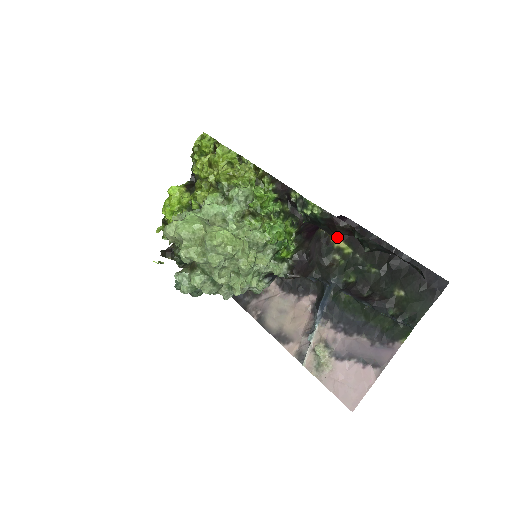
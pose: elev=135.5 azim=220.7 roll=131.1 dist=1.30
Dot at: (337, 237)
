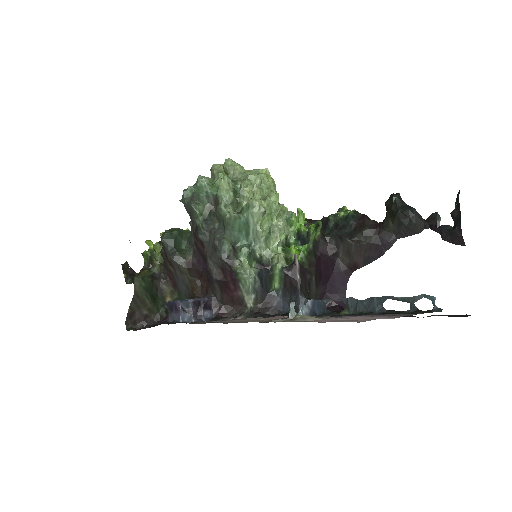
Dot at: occluded
